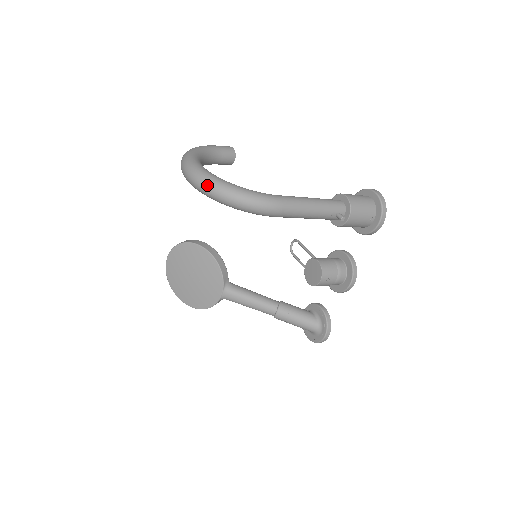
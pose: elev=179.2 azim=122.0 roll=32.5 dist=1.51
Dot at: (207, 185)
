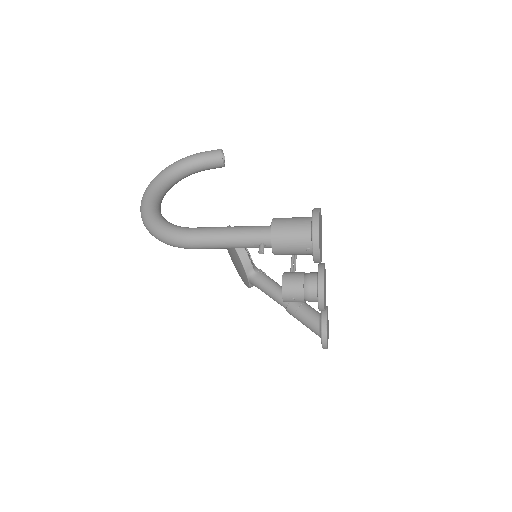
Dot at: (141, 217)
